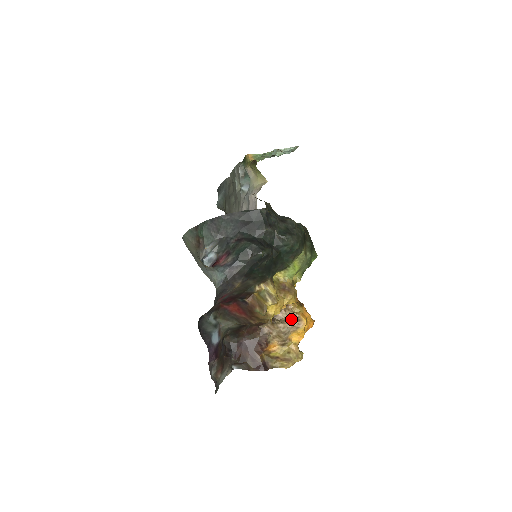
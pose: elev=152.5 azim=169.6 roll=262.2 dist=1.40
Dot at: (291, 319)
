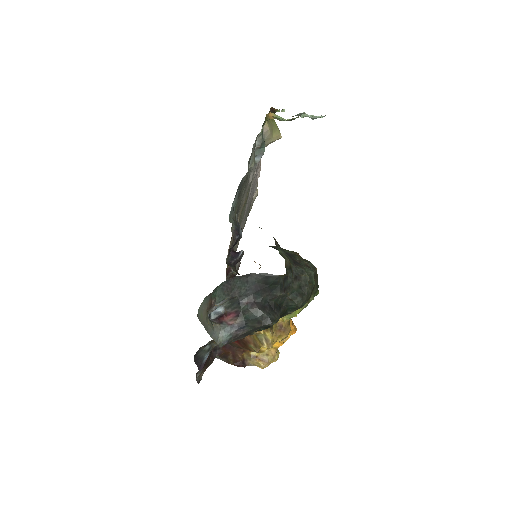
Dot at: occluded
